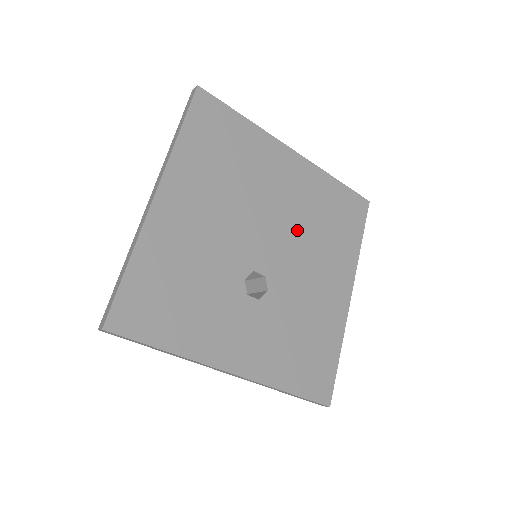
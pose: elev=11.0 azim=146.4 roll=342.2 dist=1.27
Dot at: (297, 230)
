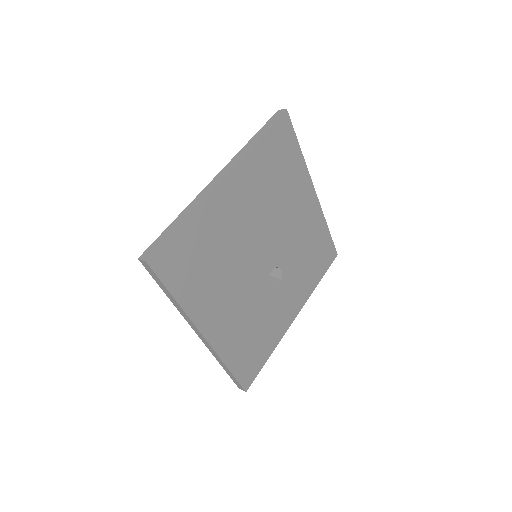
Dot at: (268, 217)
